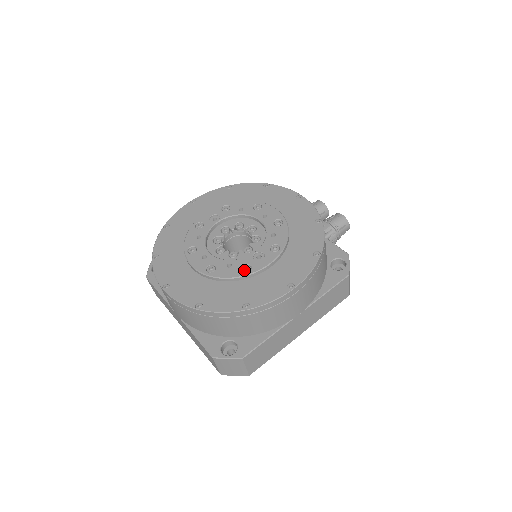
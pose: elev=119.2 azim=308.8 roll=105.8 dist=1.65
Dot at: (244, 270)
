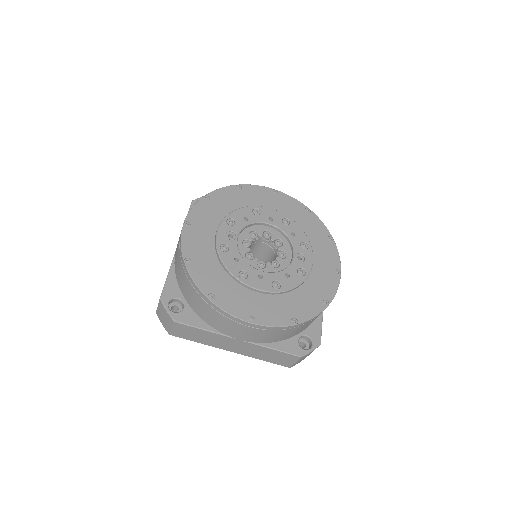
Dot at: (301, 274)
